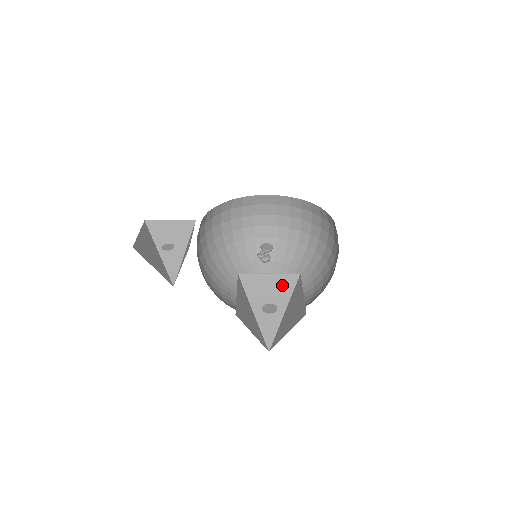
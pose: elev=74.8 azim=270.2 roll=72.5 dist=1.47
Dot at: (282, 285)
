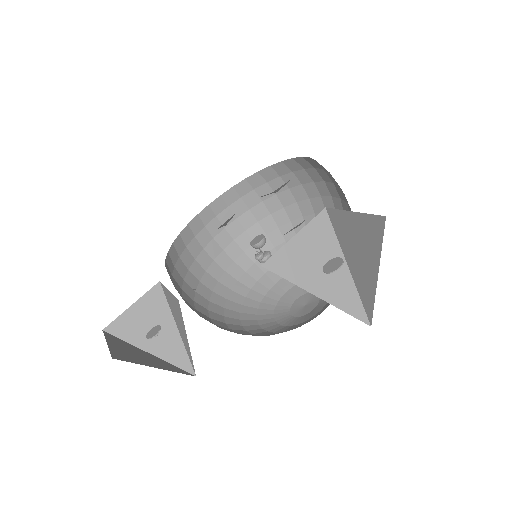
Dot at: (318, 237)
